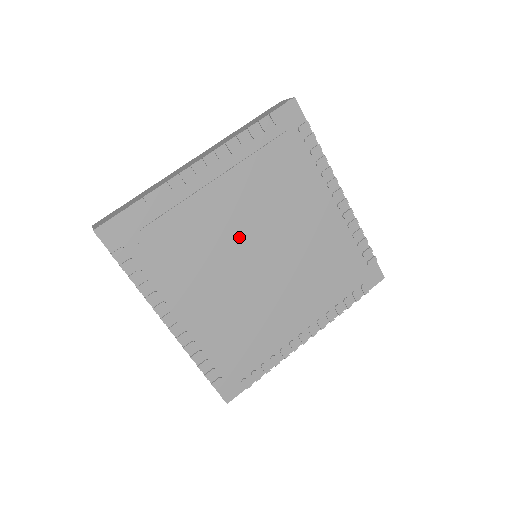
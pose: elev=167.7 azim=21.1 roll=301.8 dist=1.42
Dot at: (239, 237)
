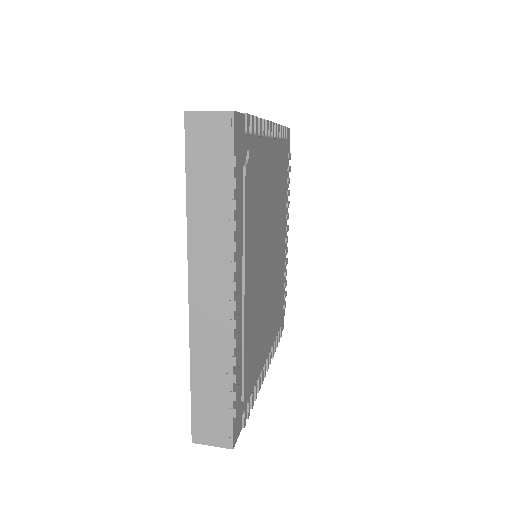
Dot at: (268, 223)
